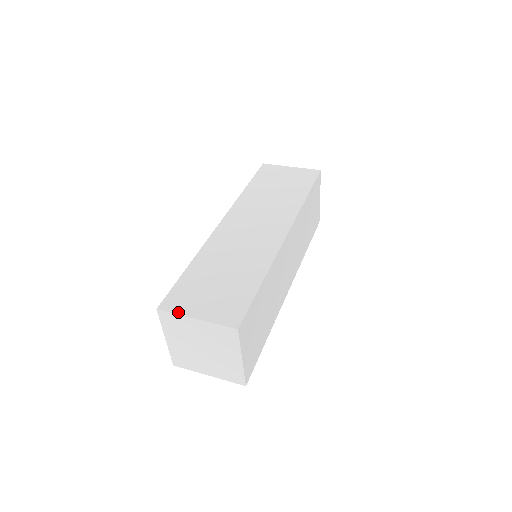
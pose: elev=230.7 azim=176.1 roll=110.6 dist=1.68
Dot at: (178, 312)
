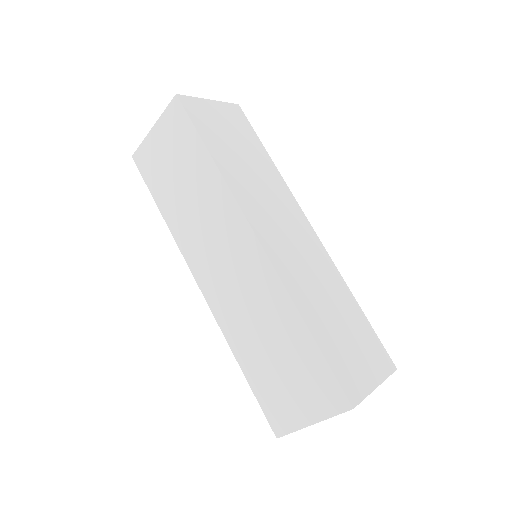
Dot at: (365, 394)
